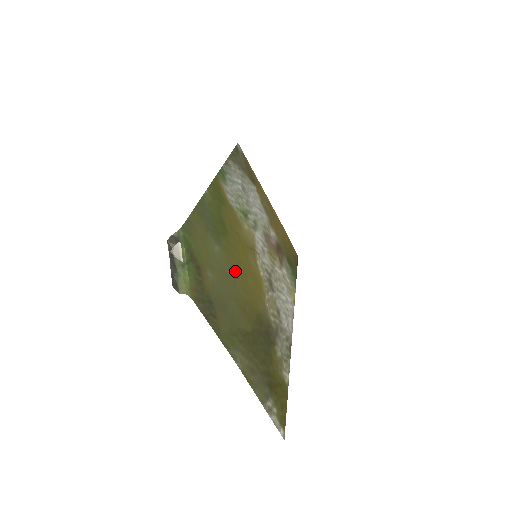
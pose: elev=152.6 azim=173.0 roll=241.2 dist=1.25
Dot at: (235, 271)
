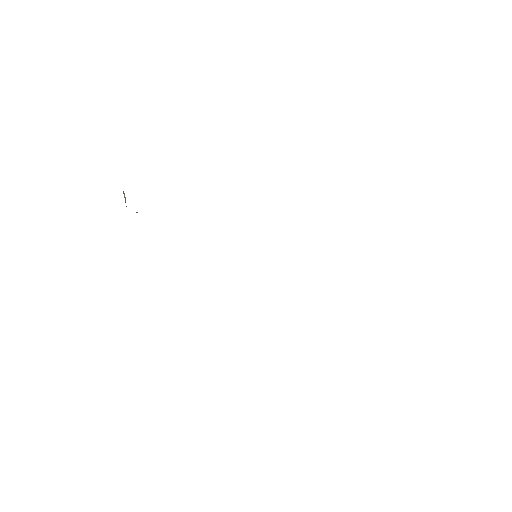
Dot at: occluded
